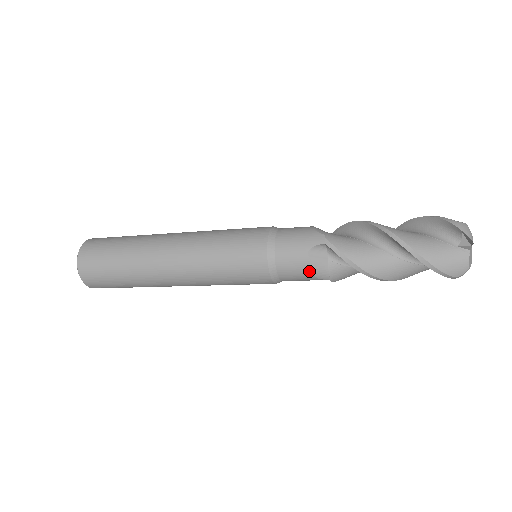
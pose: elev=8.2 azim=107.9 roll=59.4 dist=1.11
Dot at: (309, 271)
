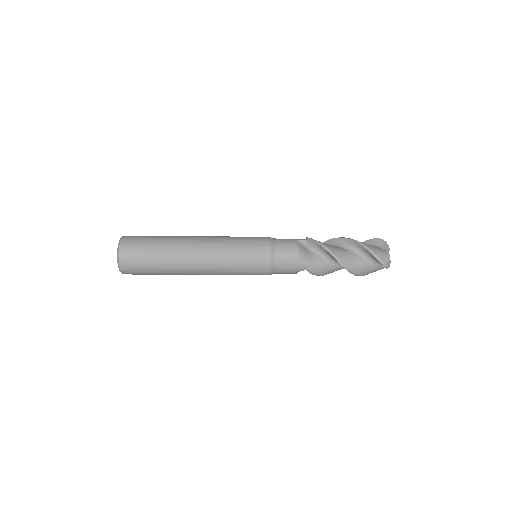
Dot at: (297, 252)
